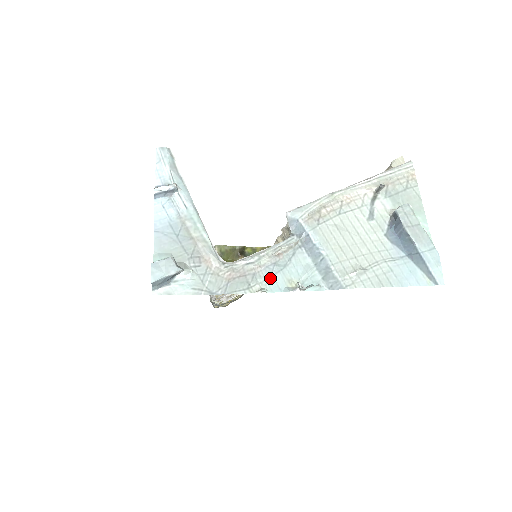
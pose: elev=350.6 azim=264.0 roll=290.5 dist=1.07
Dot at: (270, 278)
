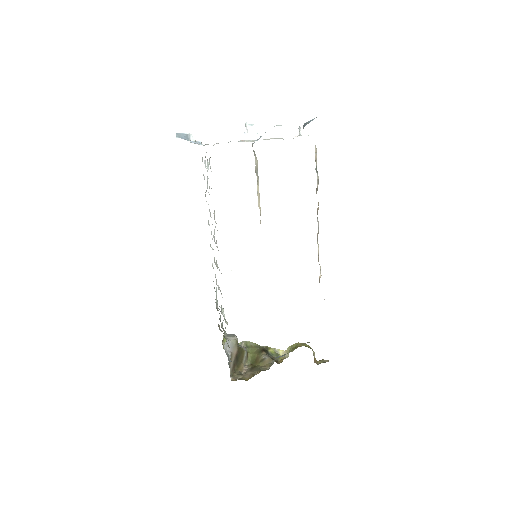
Dot at: occluded
